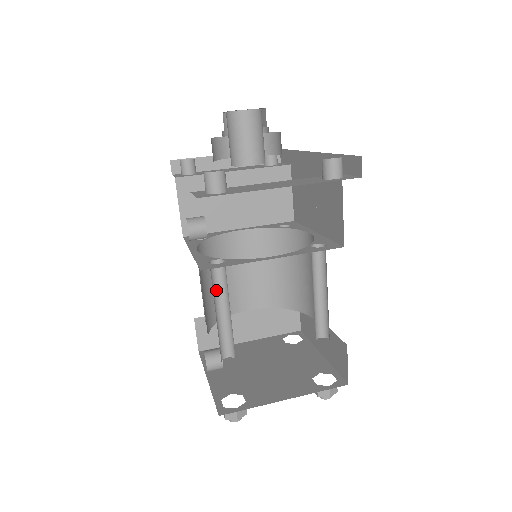
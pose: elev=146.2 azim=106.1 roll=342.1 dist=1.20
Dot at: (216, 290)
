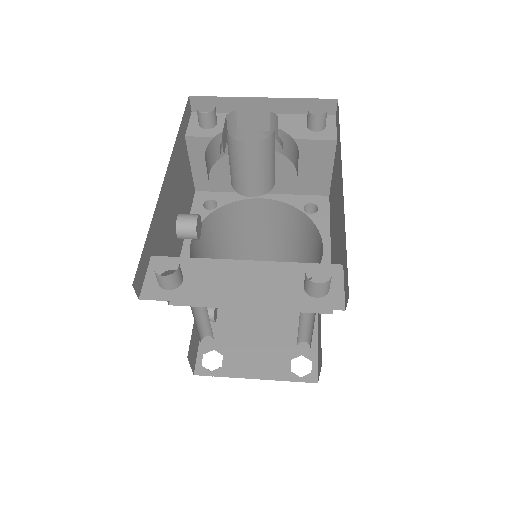
Dot at: occluded
